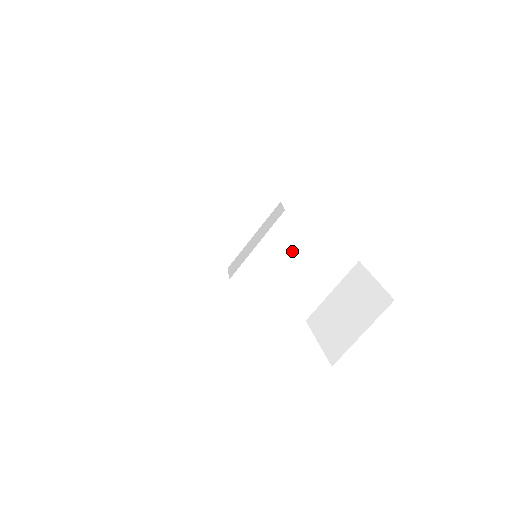
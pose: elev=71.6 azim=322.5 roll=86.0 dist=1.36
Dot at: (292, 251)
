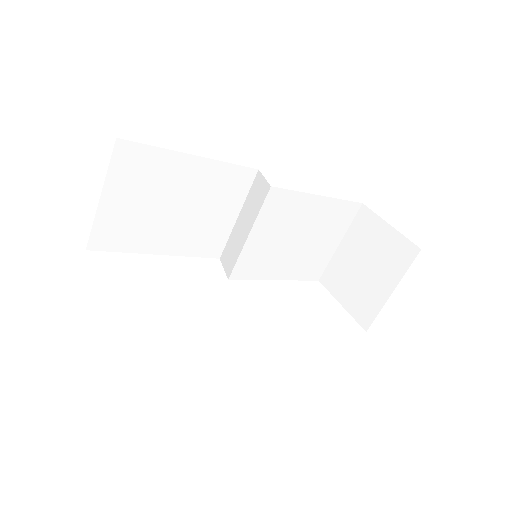
Dot at: (289, 224)
